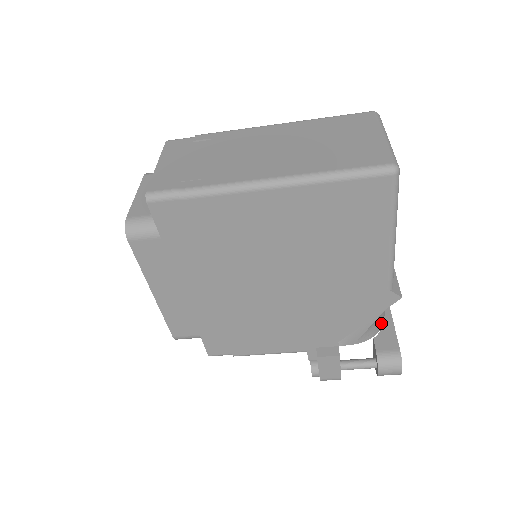
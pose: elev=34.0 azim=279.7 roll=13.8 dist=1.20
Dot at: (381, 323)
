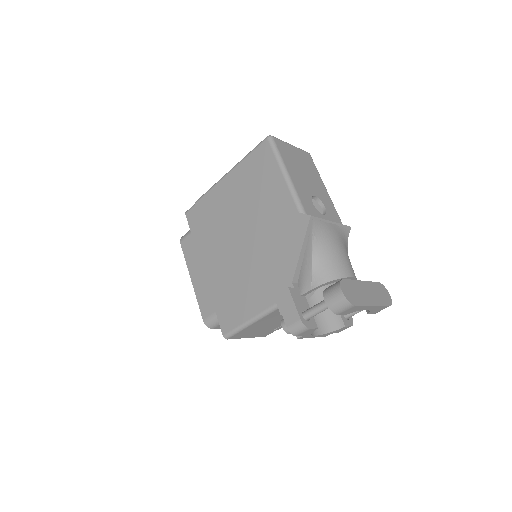
Dot at: (336, 272)
